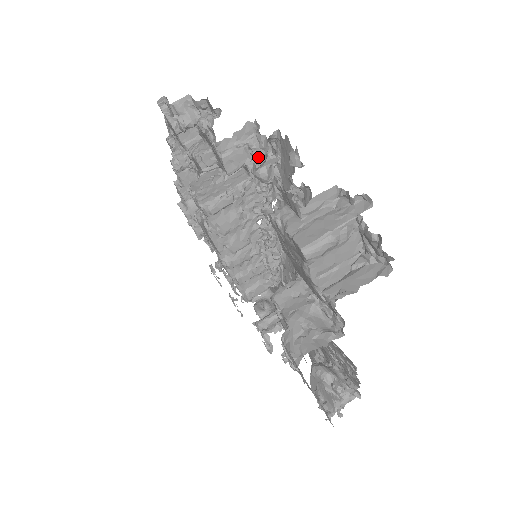
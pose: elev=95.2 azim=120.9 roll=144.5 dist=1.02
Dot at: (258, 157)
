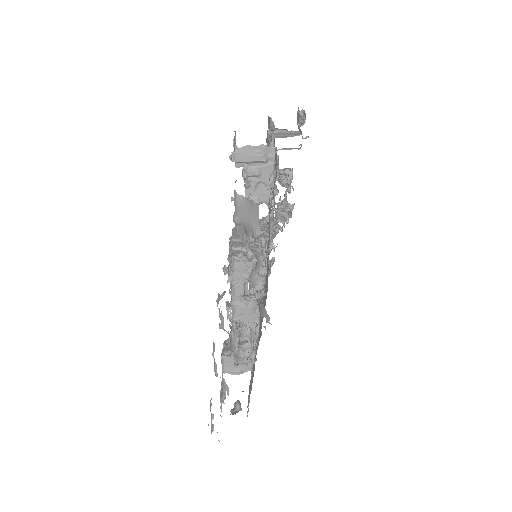
Dot at: occluded
